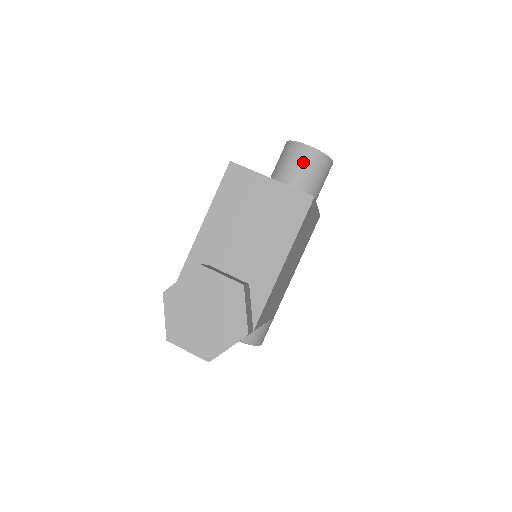
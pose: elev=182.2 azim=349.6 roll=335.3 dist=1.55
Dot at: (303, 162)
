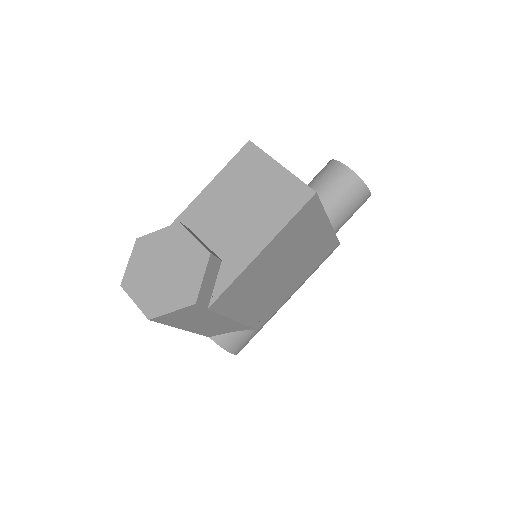
Dot at: (336, 180)
